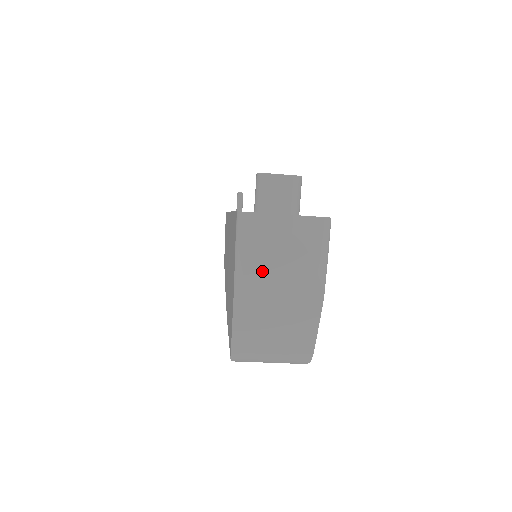
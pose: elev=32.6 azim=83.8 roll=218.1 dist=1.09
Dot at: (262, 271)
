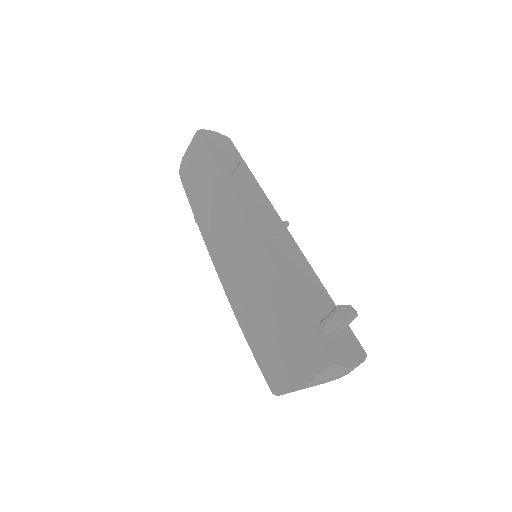
Dot at: occluded
